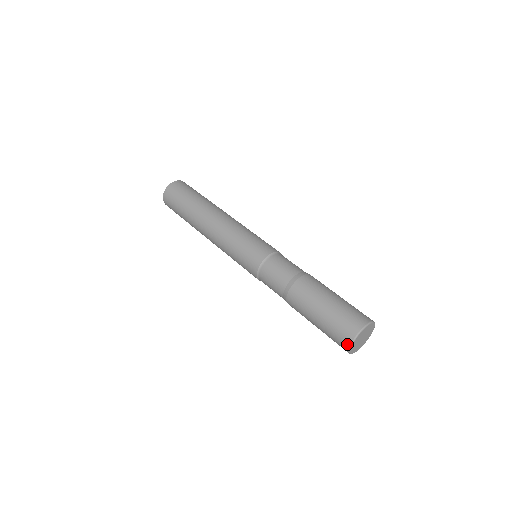
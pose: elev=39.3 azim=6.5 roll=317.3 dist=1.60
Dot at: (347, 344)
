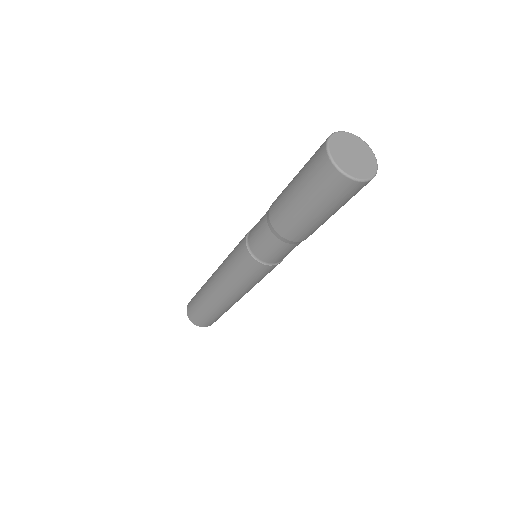
Dot at: (333, 171)
